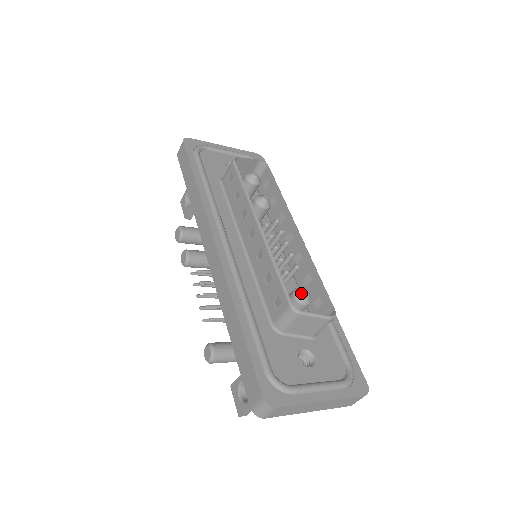
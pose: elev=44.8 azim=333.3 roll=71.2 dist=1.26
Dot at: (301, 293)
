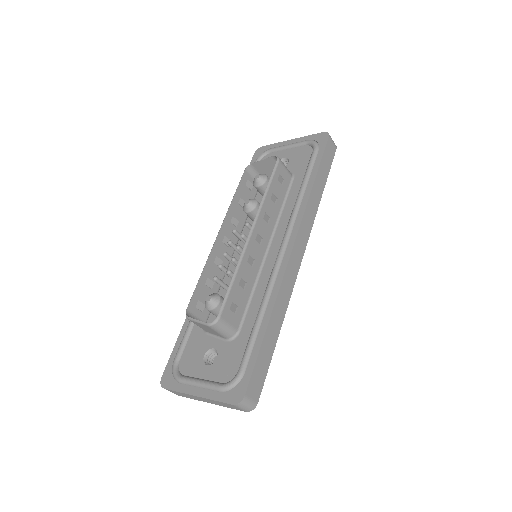
Dot at: (206, 299)
